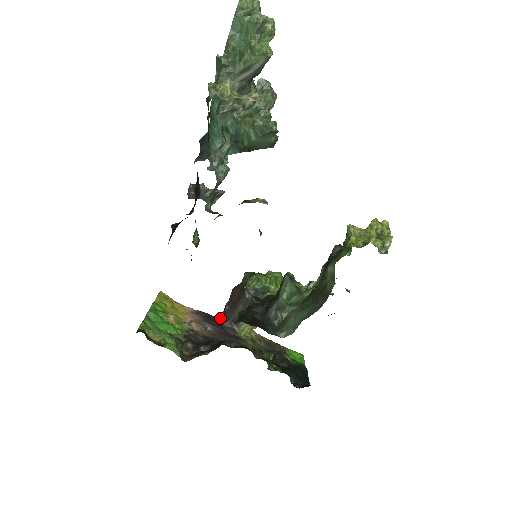
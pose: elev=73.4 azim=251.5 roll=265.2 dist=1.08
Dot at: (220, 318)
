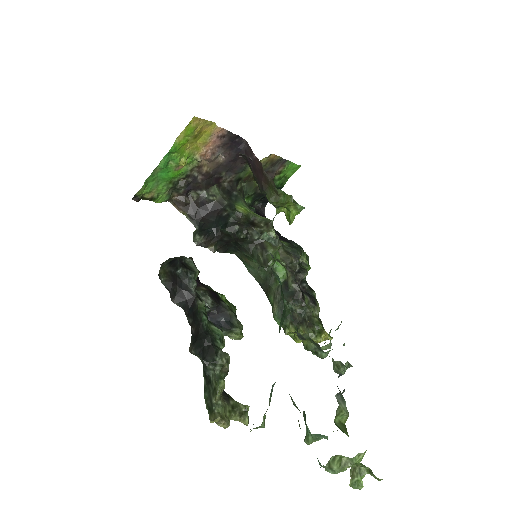
Dot at: (244, 144)
